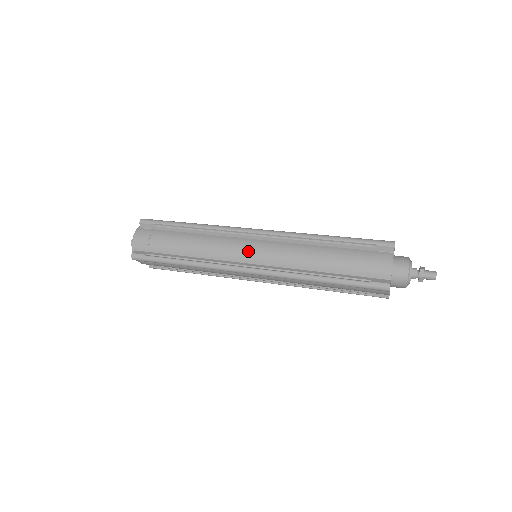
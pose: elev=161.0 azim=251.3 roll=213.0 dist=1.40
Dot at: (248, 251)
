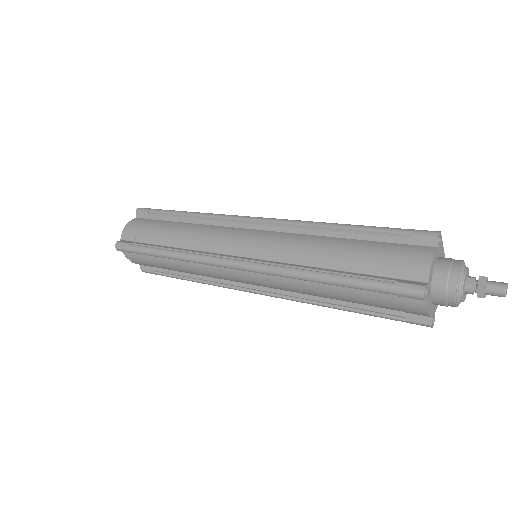
Dot at: (241, 241)
